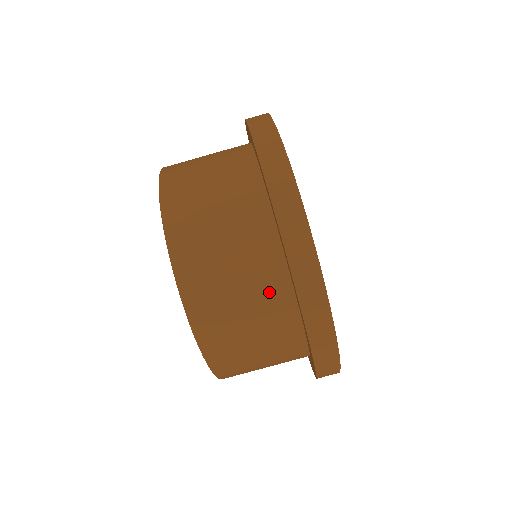
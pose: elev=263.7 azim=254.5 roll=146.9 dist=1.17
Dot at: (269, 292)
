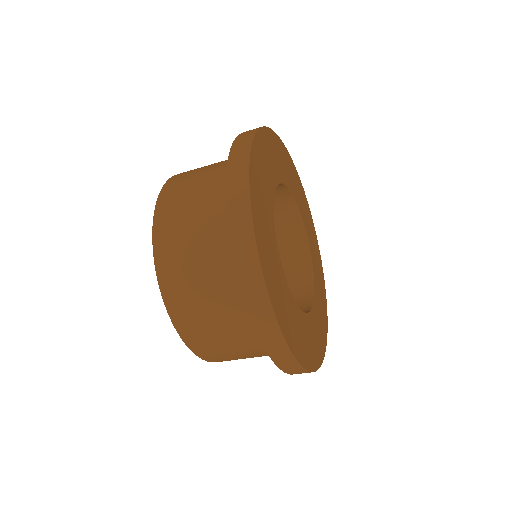
Dot at: occluded
